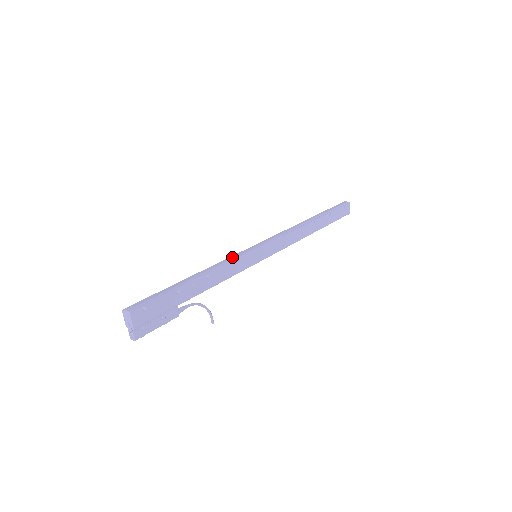
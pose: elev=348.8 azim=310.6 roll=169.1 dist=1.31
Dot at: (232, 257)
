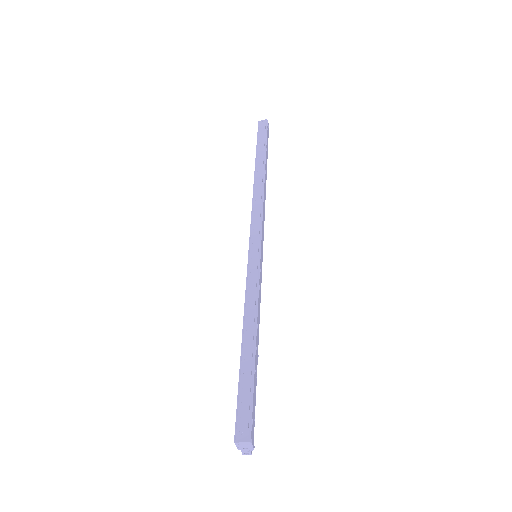
Dot at: (253, 281)
